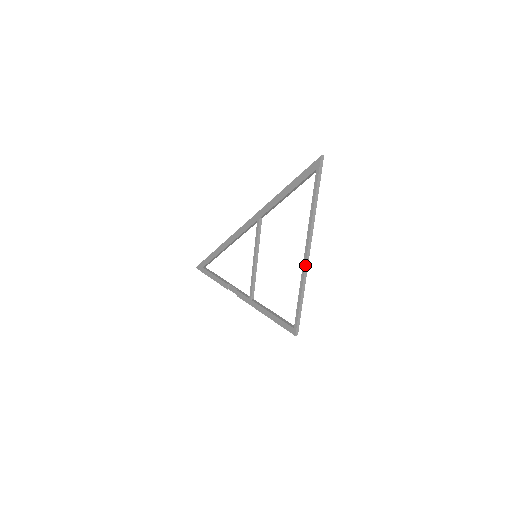
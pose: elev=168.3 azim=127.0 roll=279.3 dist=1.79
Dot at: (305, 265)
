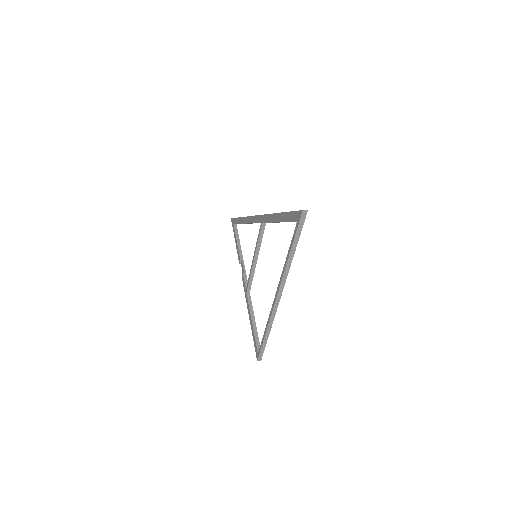
Dot at: (272, 309)
